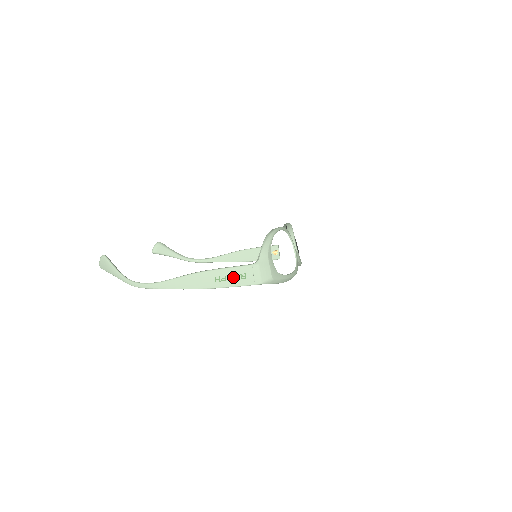
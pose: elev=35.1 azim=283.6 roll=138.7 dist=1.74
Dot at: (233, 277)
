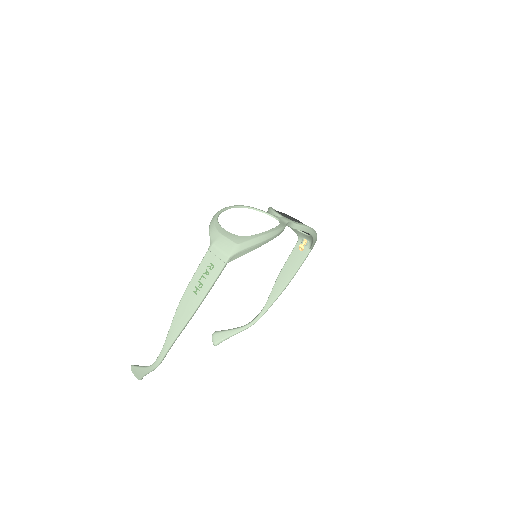
Dot at: (205, 276)
